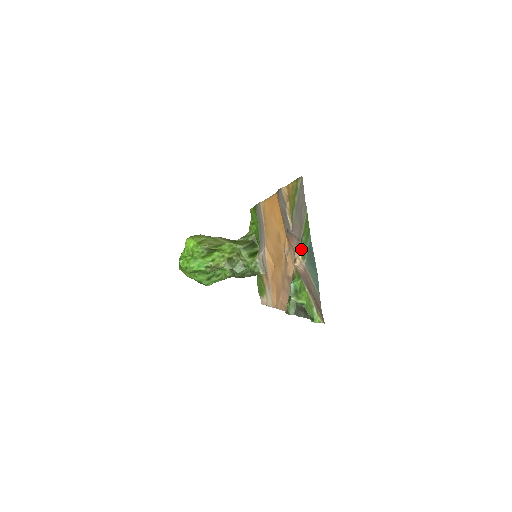
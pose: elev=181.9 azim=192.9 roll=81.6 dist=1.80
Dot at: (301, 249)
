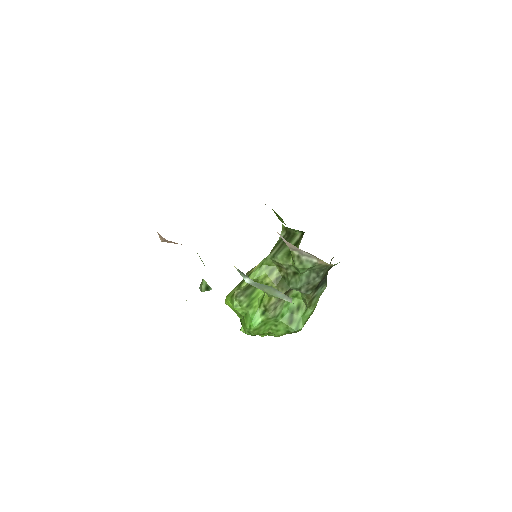
Dot at: occluded
